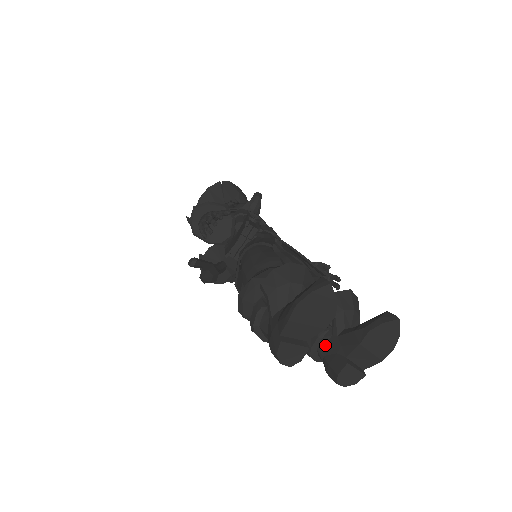
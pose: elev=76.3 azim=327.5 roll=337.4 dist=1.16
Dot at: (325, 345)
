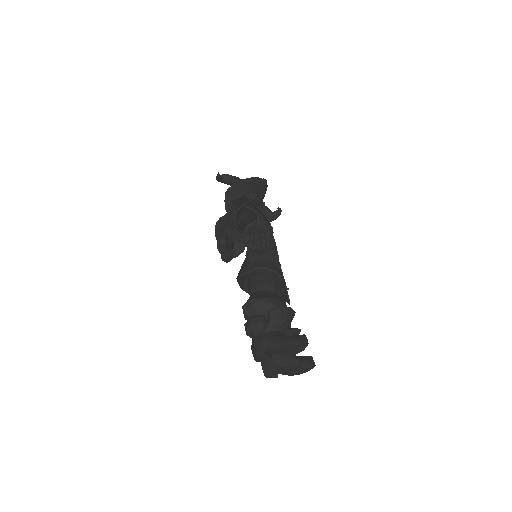
Dot at: occluded
